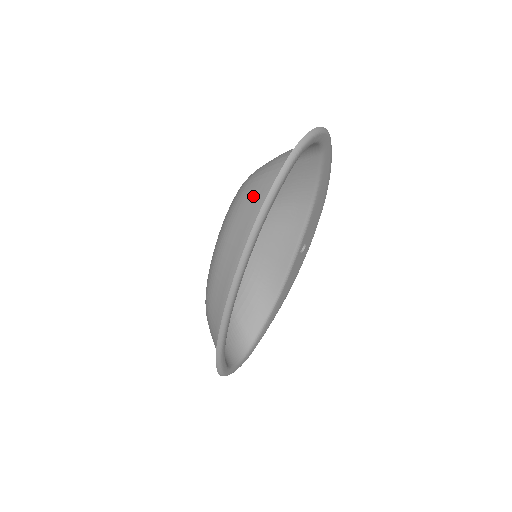
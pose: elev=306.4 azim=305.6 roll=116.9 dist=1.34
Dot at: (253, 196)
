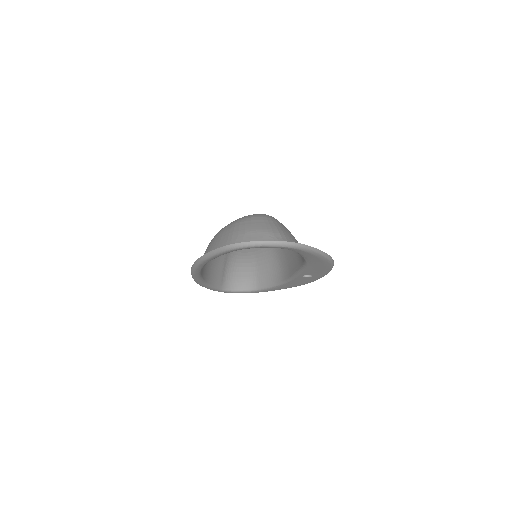
Dot at: (220, 239)
